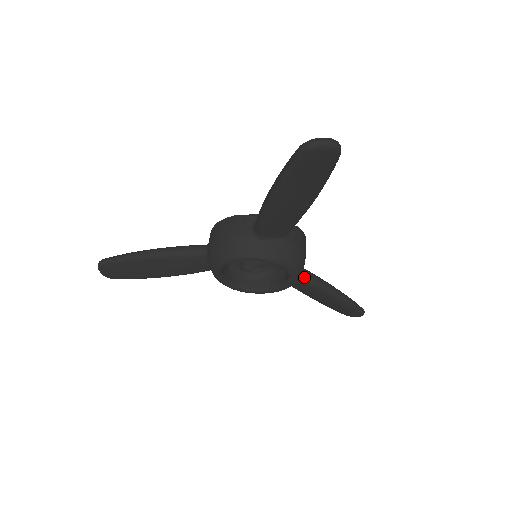
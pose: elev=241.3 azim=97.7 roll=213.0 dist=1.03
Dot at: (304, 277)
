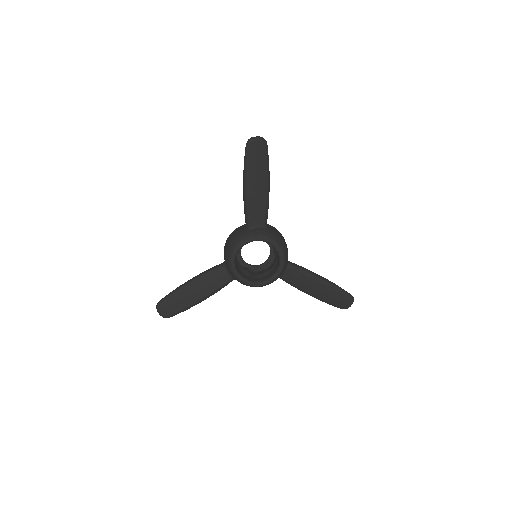
Dot at: (293, 266)
